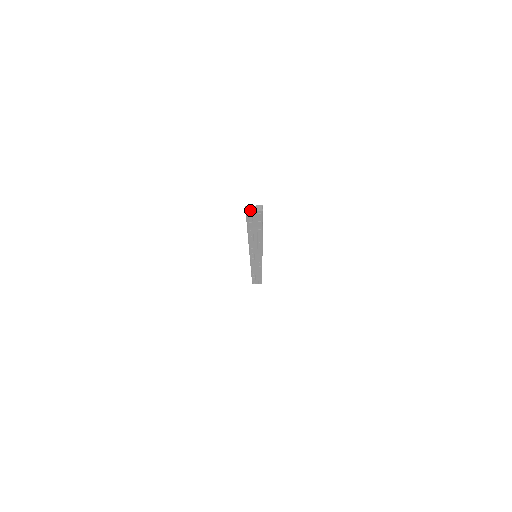
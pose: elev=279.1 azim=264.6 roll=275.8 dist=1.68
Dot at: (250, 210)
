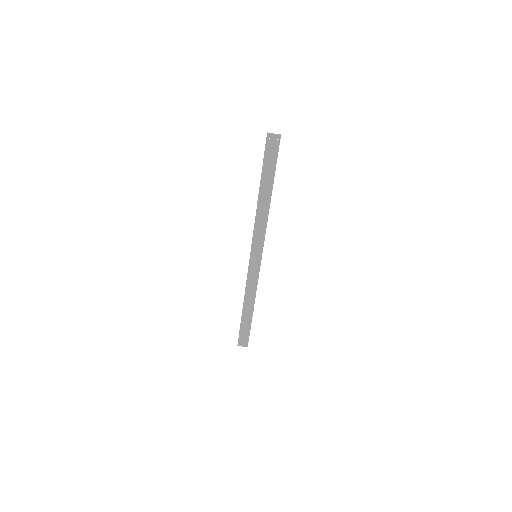
Dot at: (271, 134)
